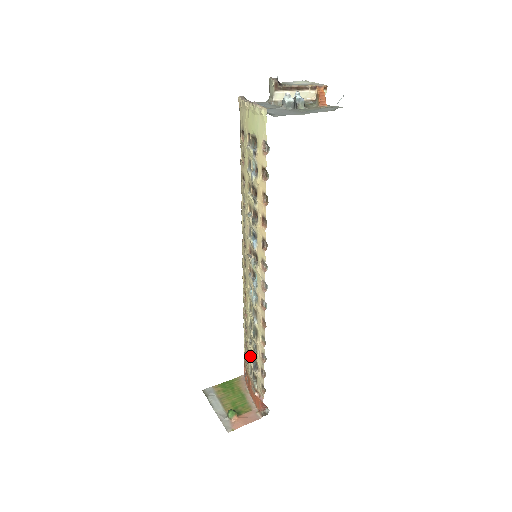
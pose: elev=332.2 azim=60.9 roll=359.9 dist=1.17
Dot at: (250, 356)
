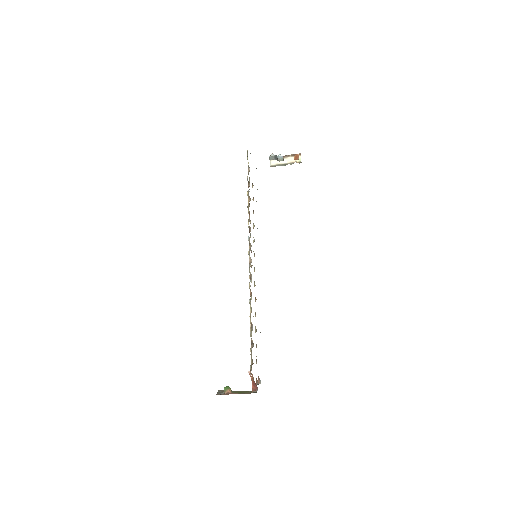
Dot at: occluded
